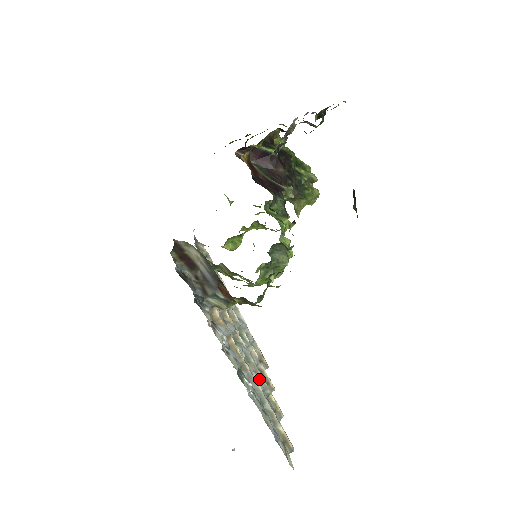
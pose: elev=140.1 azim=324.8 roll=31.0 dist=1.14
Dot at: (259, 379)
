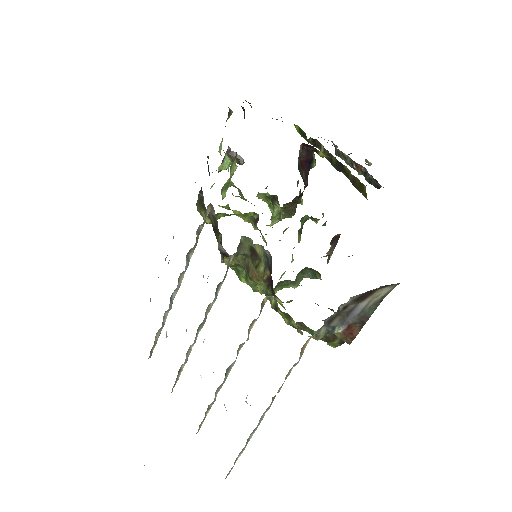
Dot at: (217, 392)
